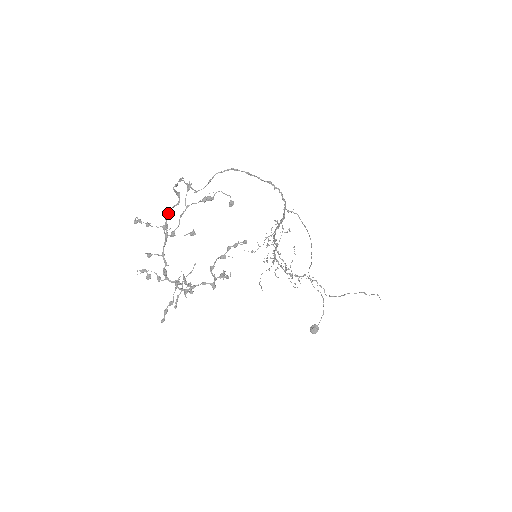
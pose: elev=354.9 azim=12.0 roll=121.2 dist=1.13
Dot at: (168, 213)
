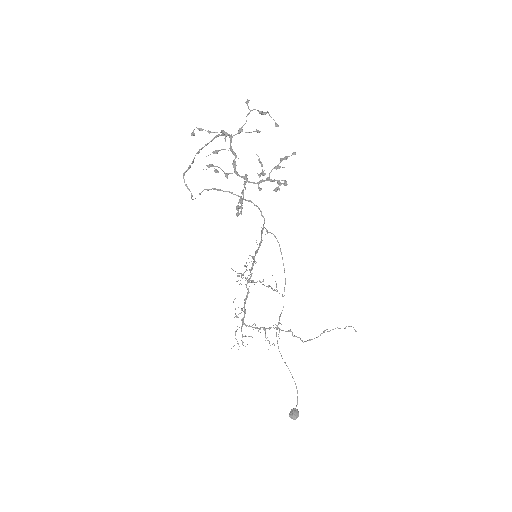
Dot at: (223, 131)
